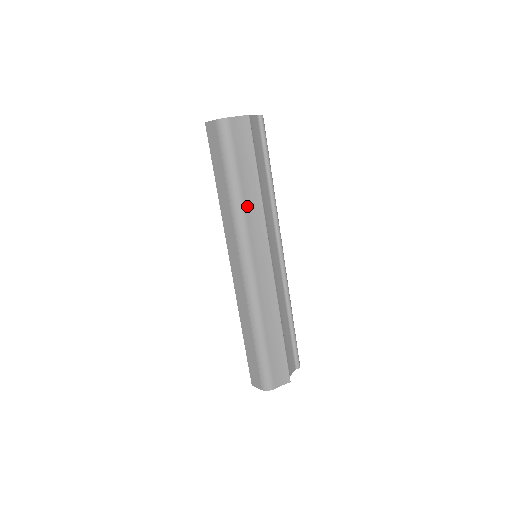
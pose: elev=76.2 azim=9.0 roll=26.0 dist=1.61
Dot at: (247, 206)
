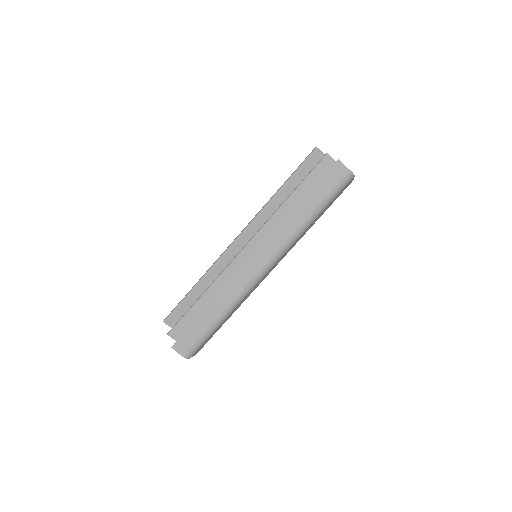
Dot at: (303, 233)
